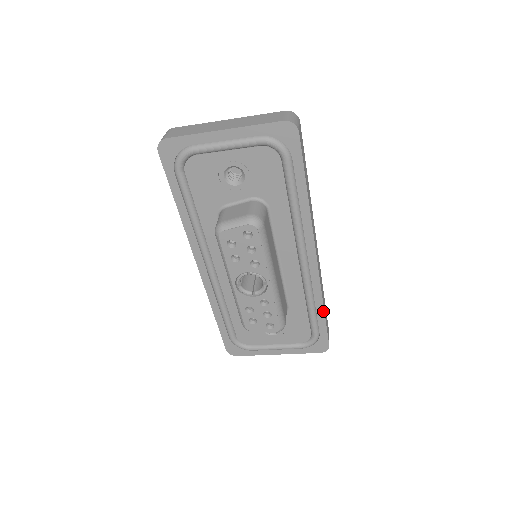
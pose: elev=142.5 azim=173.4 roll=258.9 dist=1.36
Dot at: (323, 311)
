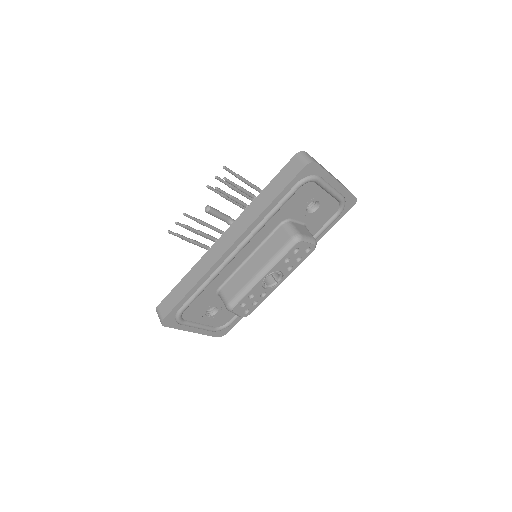
Dot at: occluded
